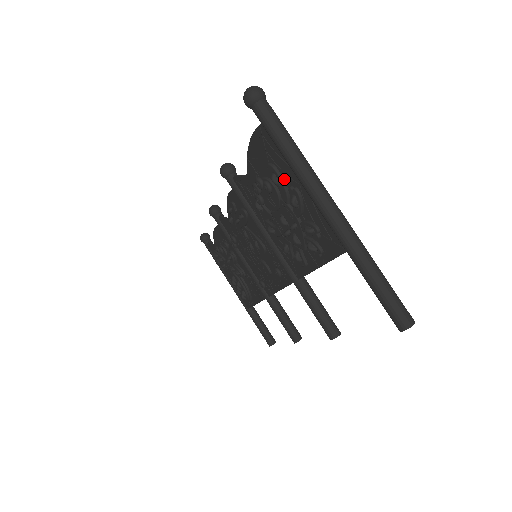
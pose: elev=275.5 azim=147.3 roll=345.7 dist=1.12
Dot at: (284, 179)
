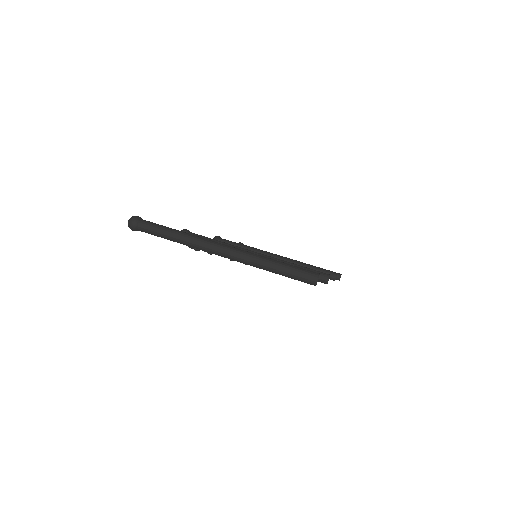
Dot at: occluded
